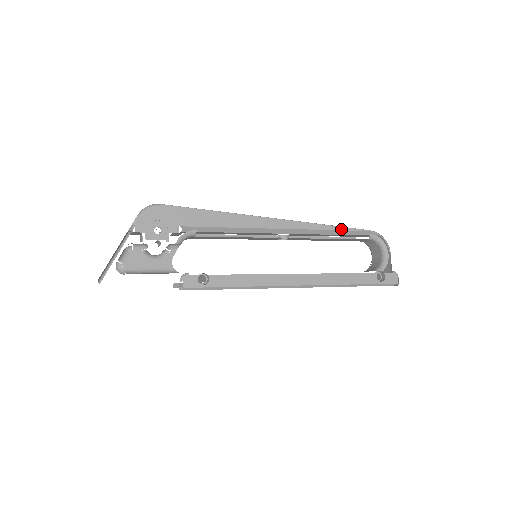
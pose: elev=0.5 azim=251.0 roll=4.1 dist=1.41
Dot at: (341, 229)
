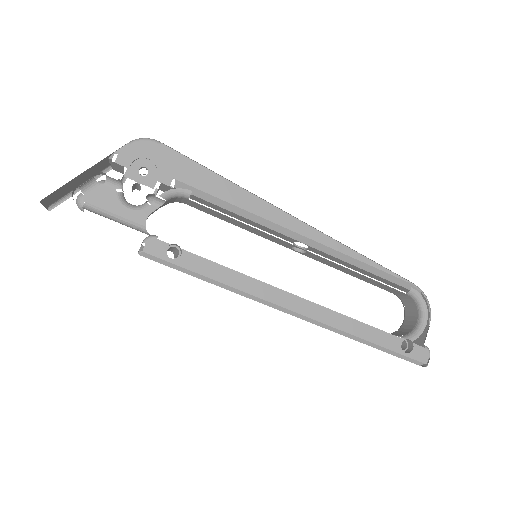
Dot at: (377, 266)
